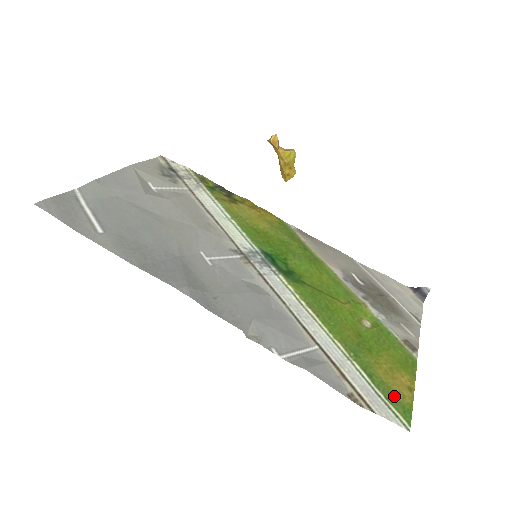
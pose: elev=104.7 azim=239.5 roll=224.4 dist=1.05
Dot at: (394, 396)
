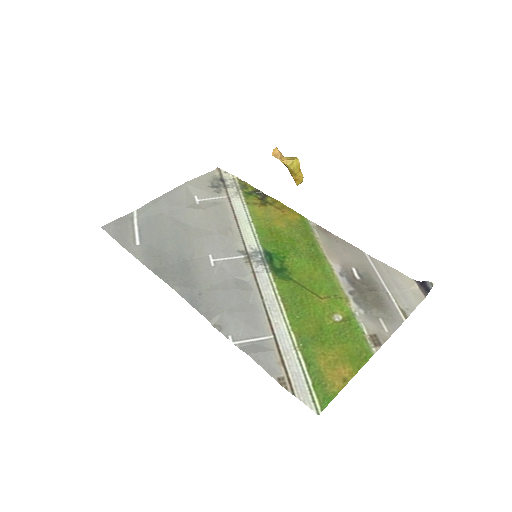
Dot at: (323, 384)
